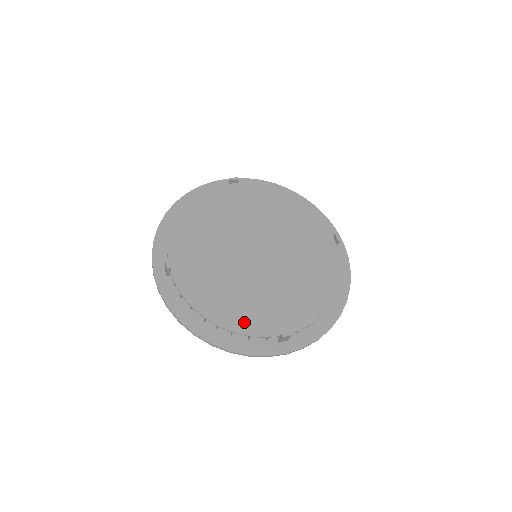
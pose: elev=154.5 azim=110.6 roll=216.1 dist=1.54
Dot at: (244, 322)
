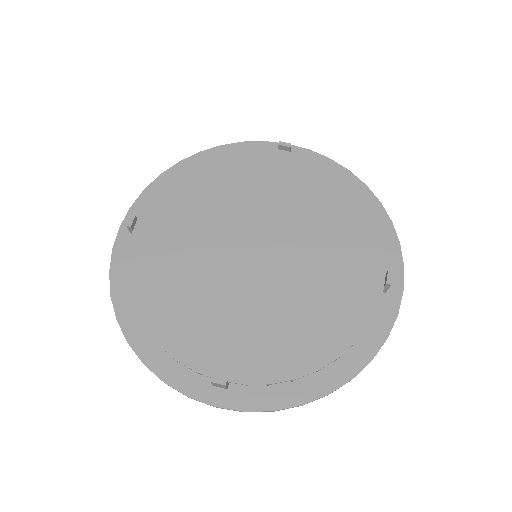
Dot at: (177, 335)
